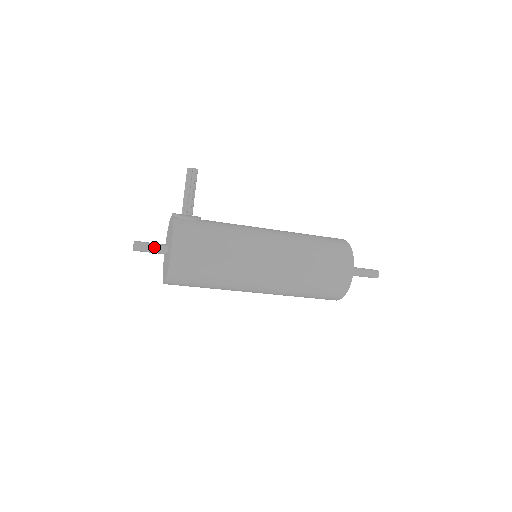
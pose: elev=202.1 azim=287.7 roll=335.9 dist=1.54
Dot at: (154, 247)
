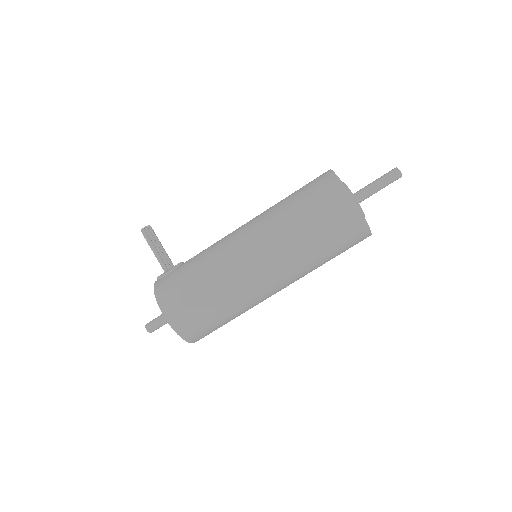
Dot at: (162, 318)
